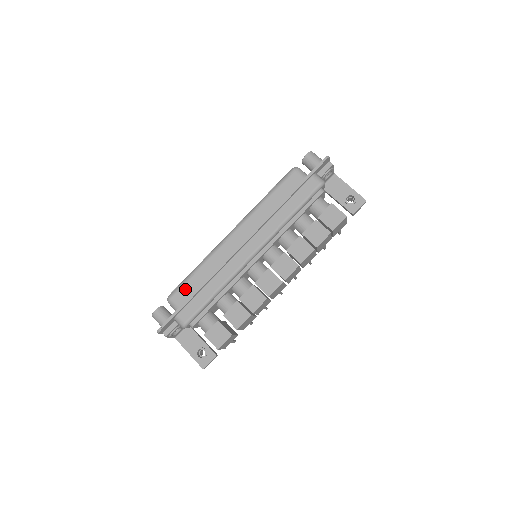
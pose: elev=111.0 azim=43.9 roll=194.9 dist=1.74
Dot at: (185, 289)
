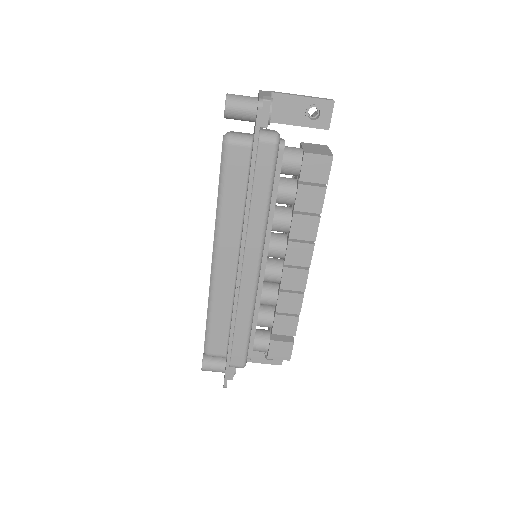
Dot at: (215, 339)
